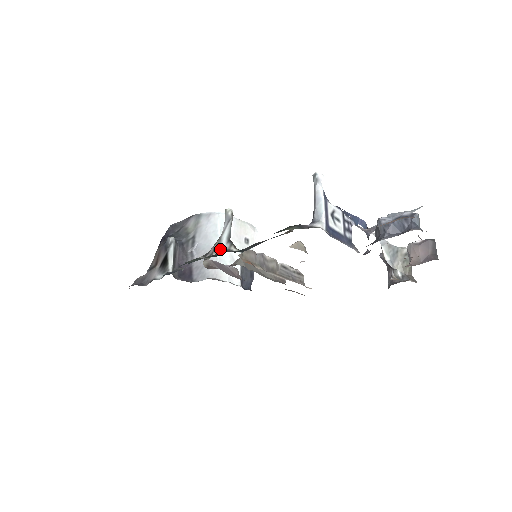
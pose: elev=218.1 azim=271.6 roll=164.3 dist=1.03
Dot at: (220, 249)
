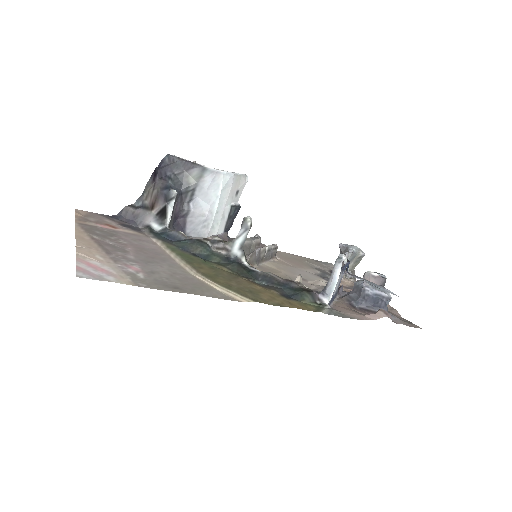
Dot at: (231, 252)
